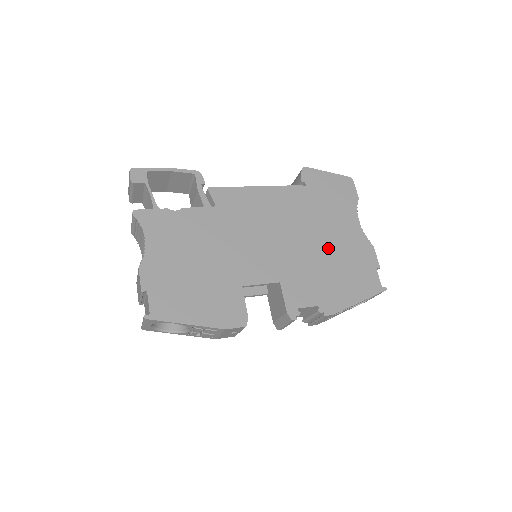
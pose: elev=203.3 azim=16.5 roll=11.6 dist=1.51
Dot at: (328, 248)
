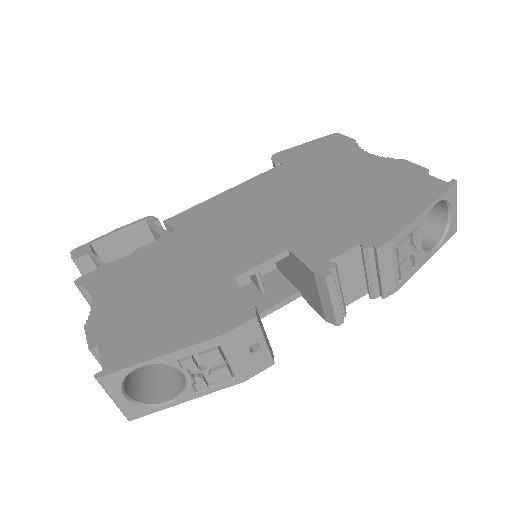
Dot at: (340, 190)
